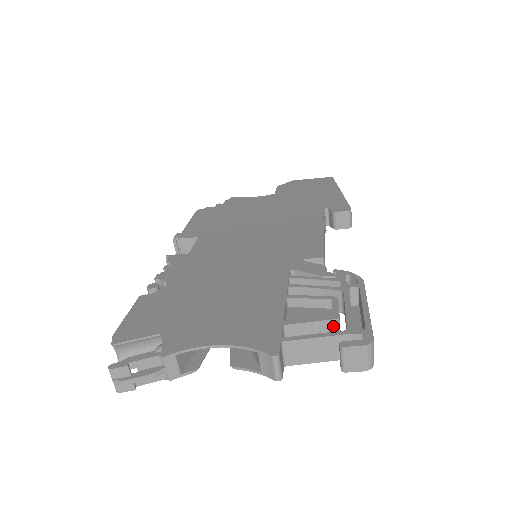
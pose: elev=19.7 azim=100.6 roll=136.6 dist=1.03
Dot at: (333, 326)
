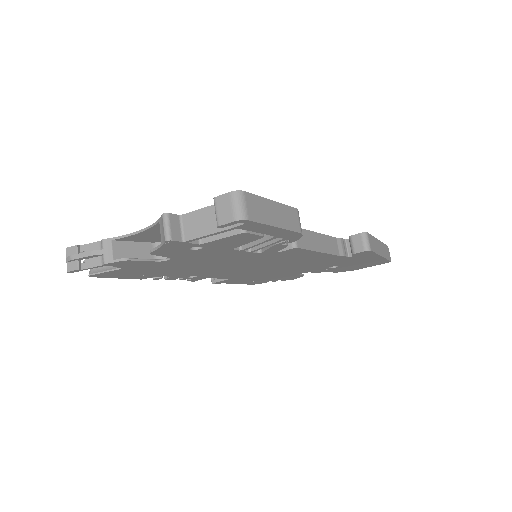
Dot at: occluded
